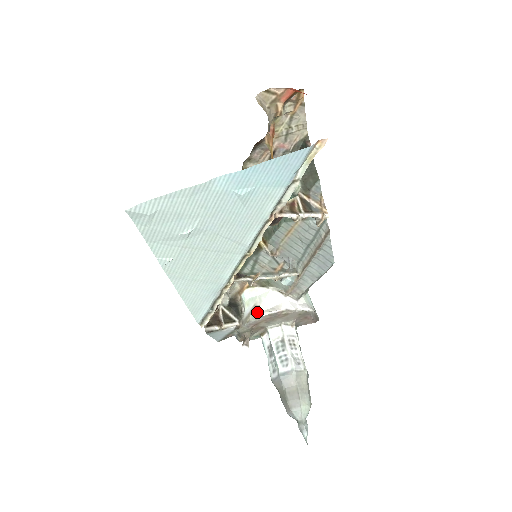
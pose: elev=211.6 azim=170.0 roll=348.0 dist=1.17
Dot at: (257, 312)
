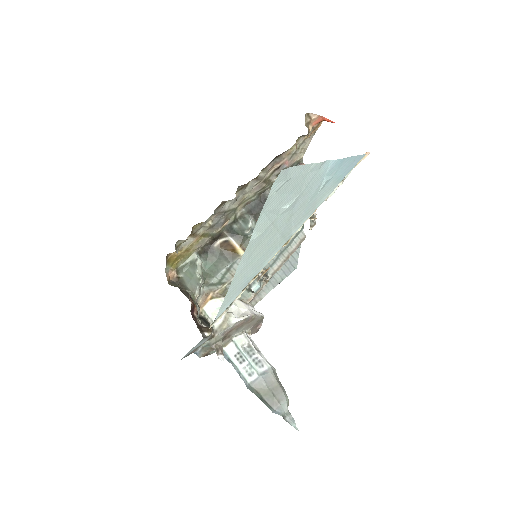
Dot at: (234, 318)
